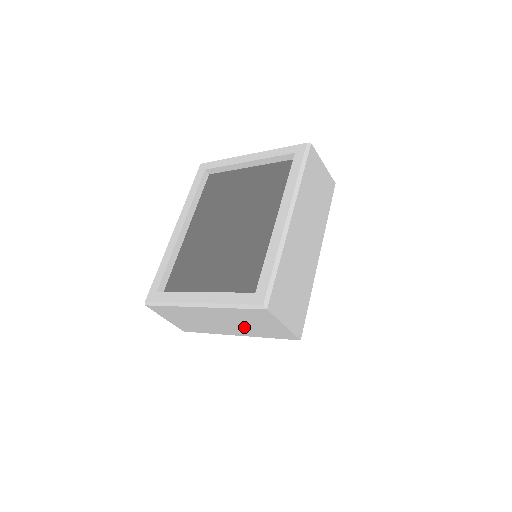
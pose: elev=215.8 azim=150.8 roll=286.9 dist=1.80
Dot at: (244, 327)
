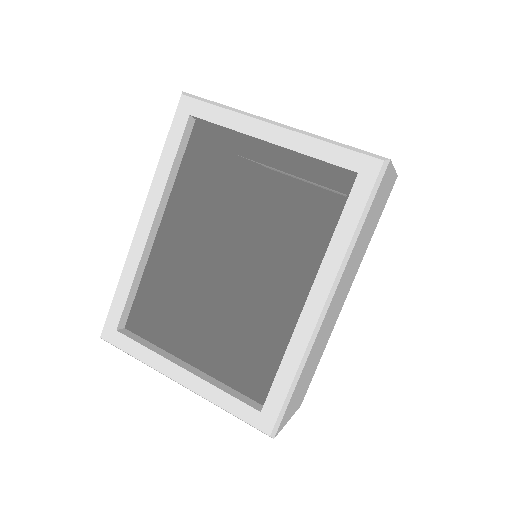
Dot at: (234, 383)
